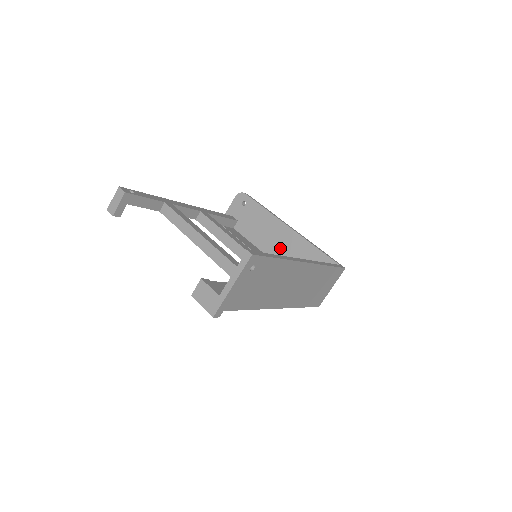
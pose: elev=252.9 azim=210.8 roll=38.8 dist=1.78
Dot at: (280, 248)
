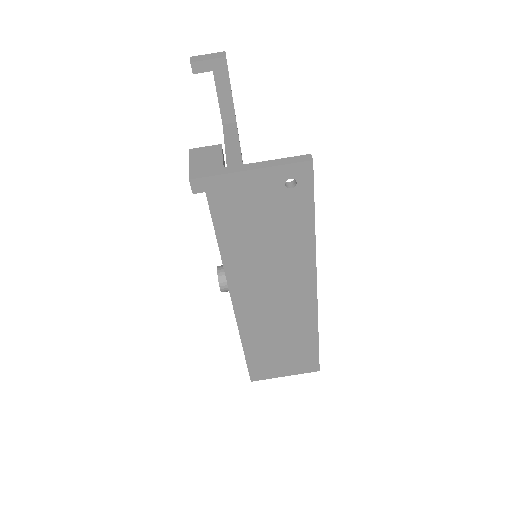
Dot at: occluded
